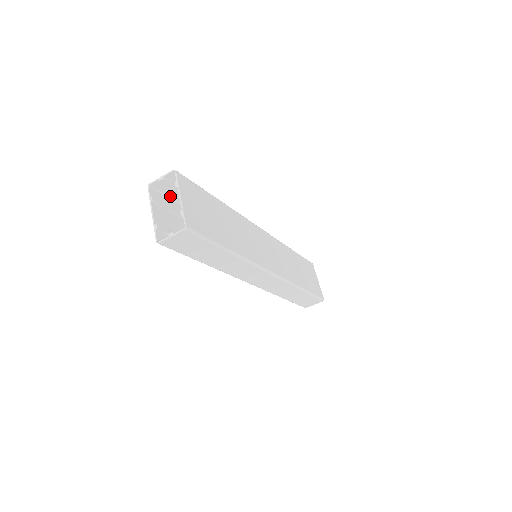
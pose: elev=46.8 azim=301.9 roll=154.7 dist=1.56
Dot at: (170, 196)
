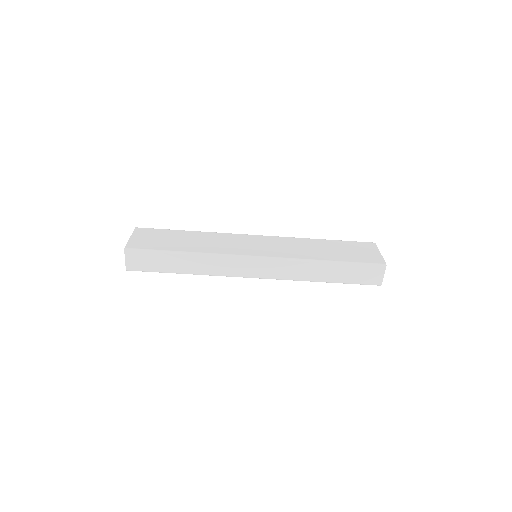
Dot at: occluded
